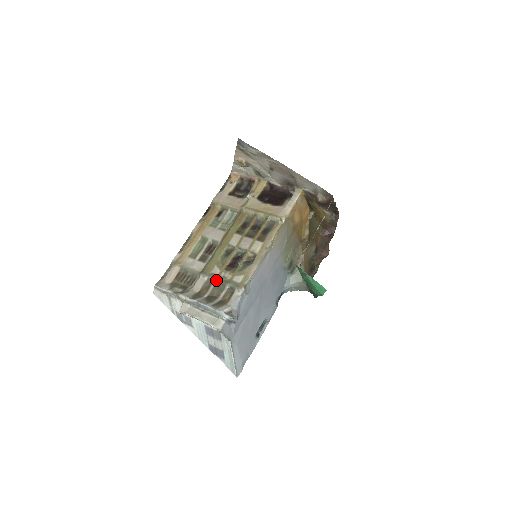
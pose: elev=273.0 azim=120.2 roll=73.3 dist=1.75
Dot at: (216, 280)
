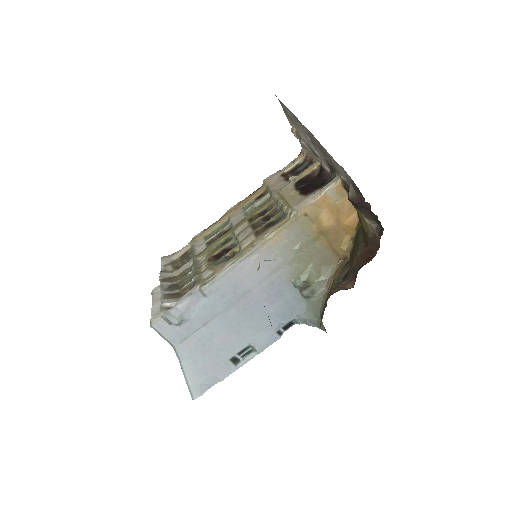
Dot at: (193, 268)
